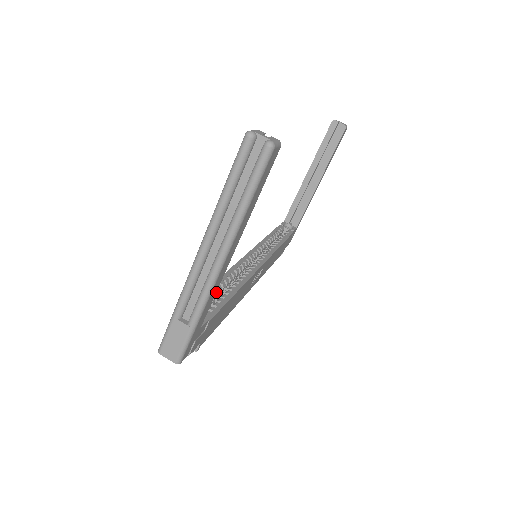
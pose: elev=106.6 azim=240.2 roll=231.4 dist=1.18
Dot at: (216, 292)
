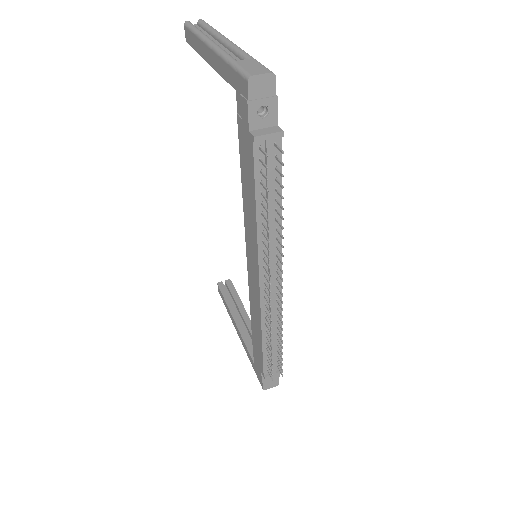
Dot at: occluded
